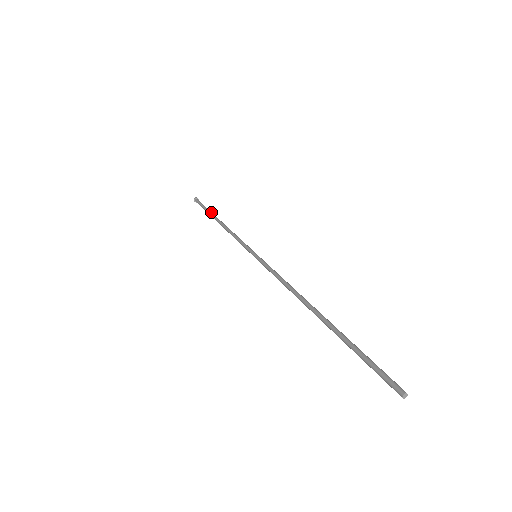
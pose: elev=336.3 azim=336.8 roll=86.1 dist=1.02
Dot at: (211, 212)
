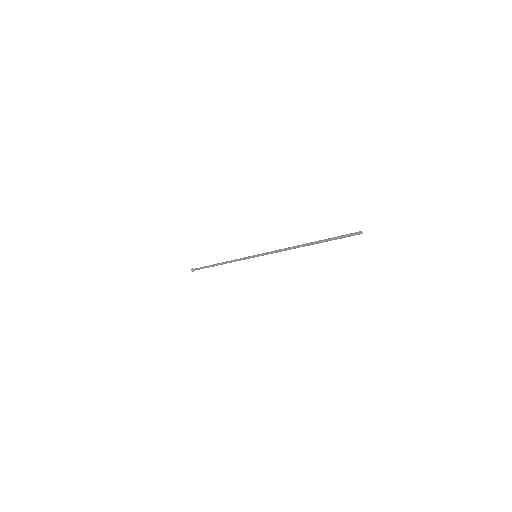
Dot at: (209, 265)
